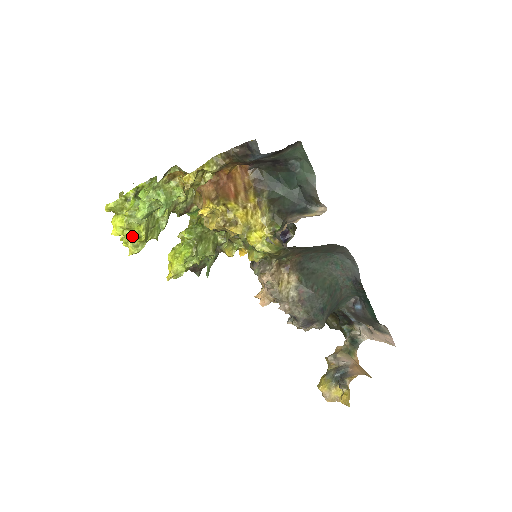
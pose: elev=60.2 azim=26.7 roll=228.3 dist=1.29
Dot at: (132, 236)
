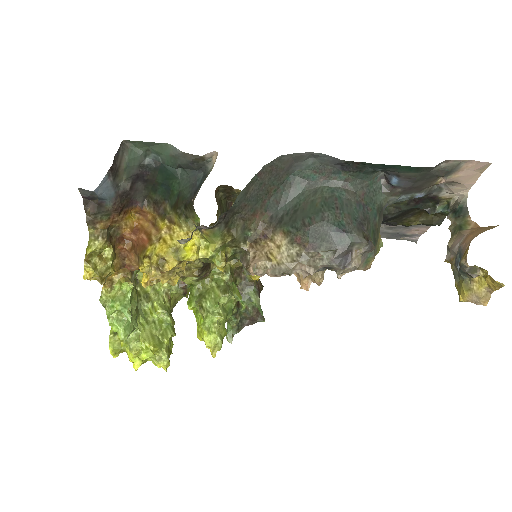
Dot at: (147, 355)
